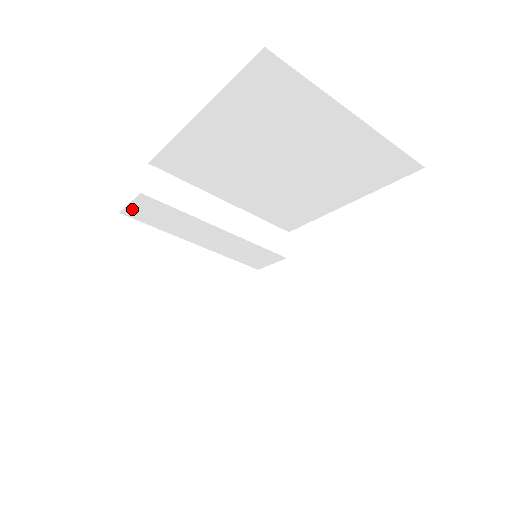
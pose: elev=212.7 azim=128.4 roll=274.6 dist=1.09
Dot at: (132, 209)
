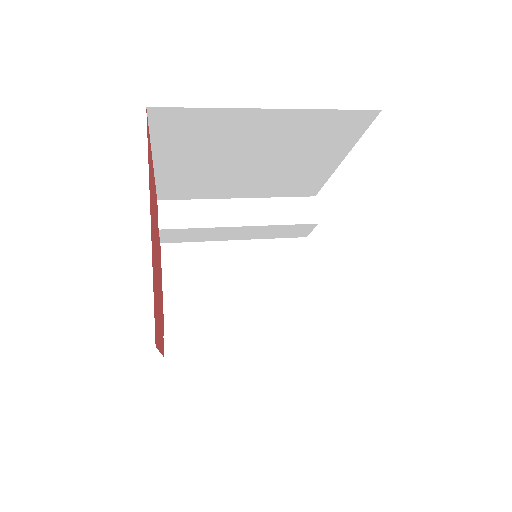
Dot at: (166, 239)
